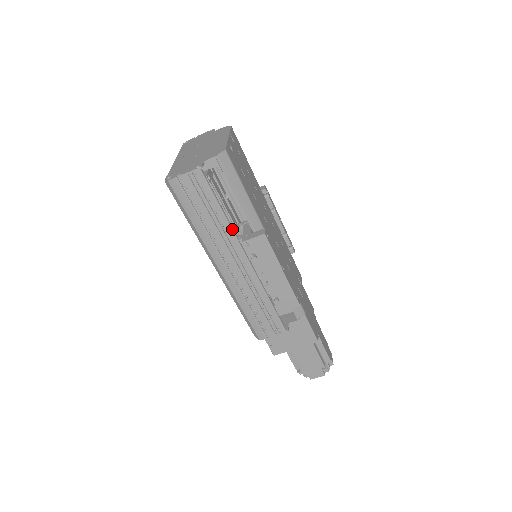
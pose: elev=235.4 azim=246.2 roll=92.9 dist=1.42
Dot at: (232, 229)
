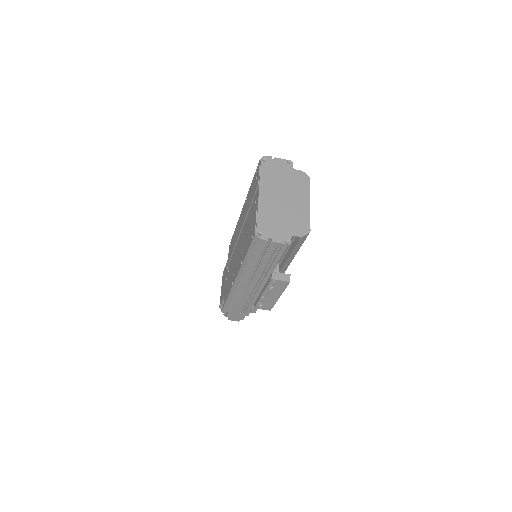
Dot at: occluded
